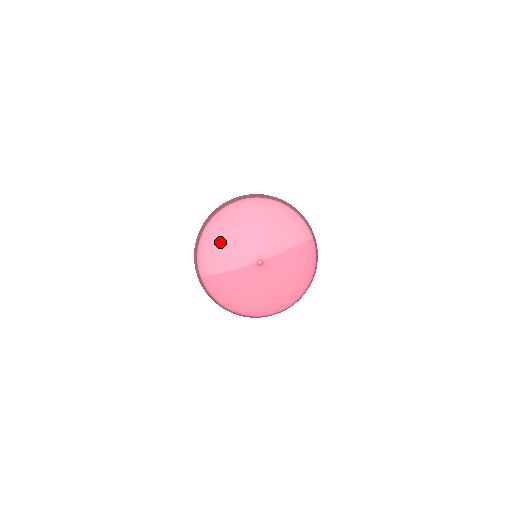
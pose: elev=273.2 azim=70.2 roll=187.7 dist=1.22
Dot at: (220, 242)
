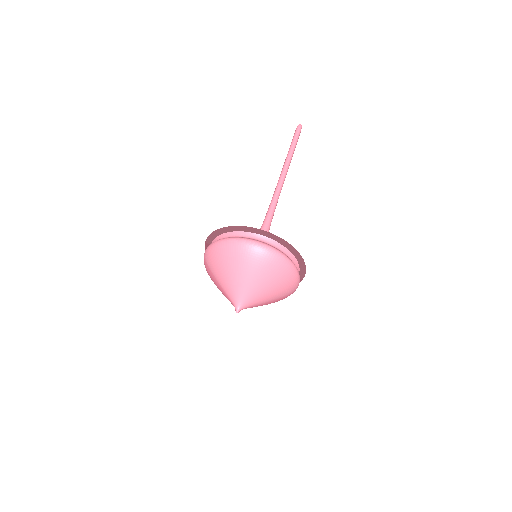
Dot at: (227, 268)
